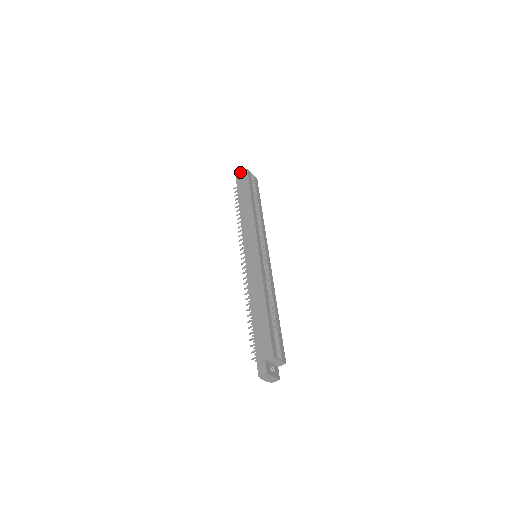
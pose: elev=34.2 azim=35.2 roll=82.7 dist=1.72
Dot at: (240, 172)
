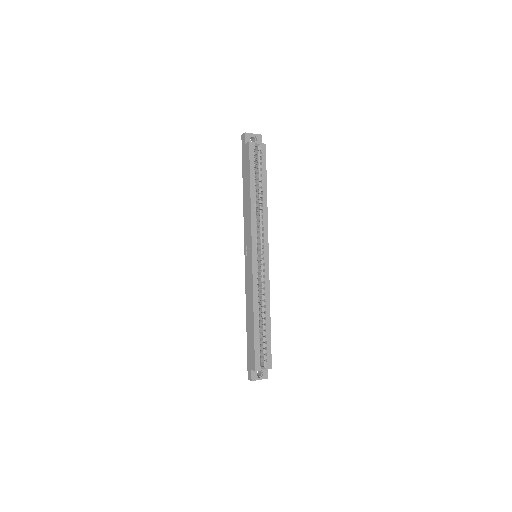
Dot at: (244, 142)
